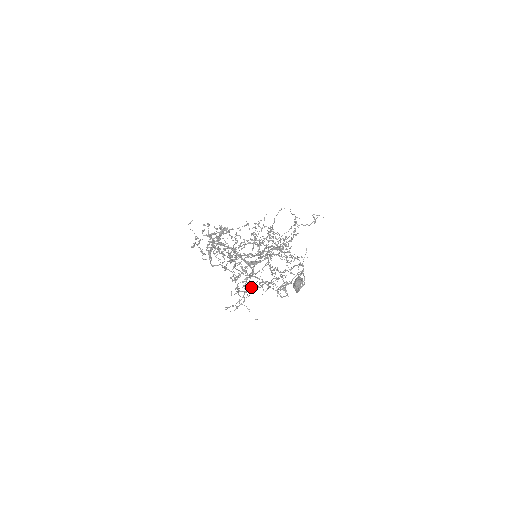
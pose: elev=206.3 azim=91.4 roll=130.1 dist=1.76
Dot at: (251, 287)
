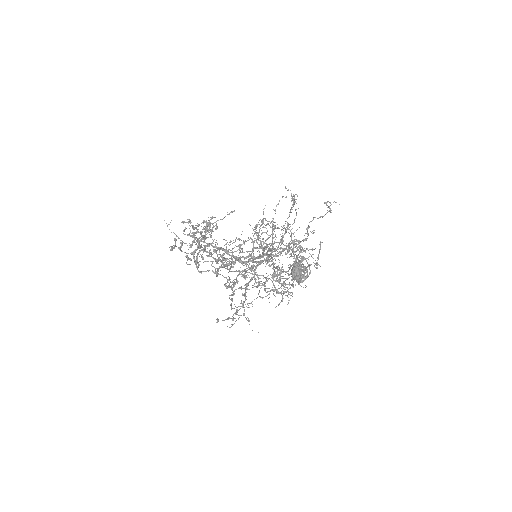
Dot at: occluded
